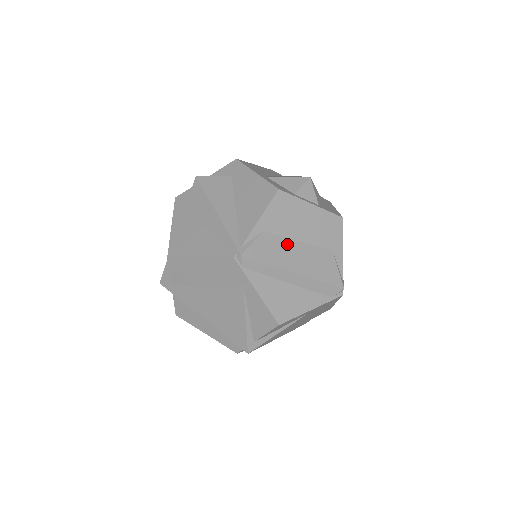
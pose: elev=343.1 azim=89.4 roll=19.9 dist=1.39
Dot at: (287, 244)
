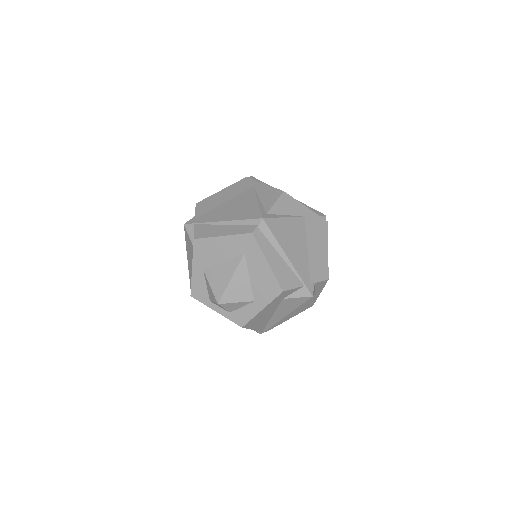
Dot at: occluded
